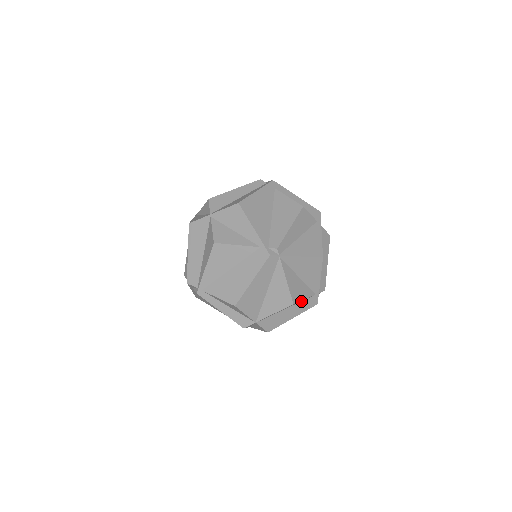
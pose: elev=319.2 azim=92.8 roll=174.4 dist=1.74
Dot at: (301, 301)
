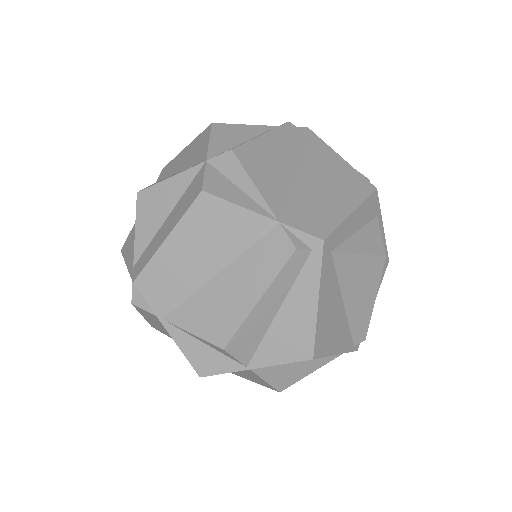
Dot at: occluded
